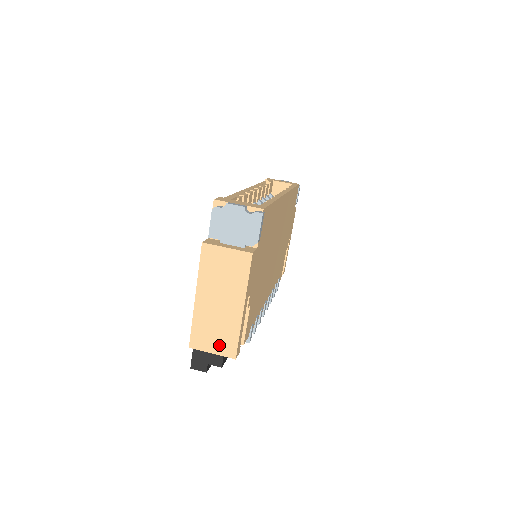
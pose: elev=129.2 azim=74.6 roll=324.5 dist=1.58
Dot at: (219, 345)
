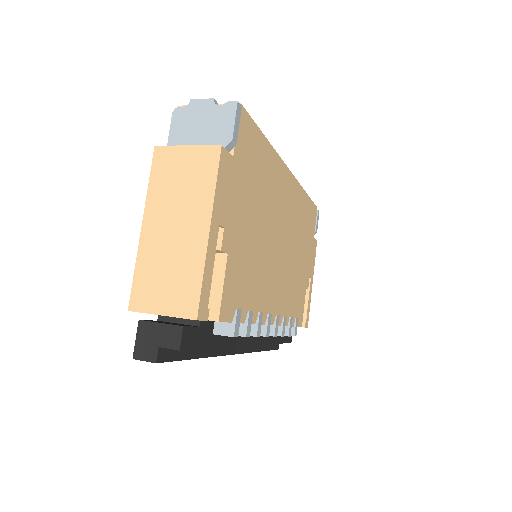
Dot at: (172, 299)
